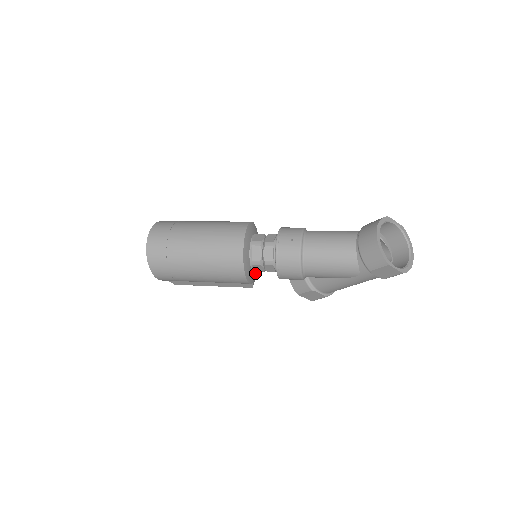
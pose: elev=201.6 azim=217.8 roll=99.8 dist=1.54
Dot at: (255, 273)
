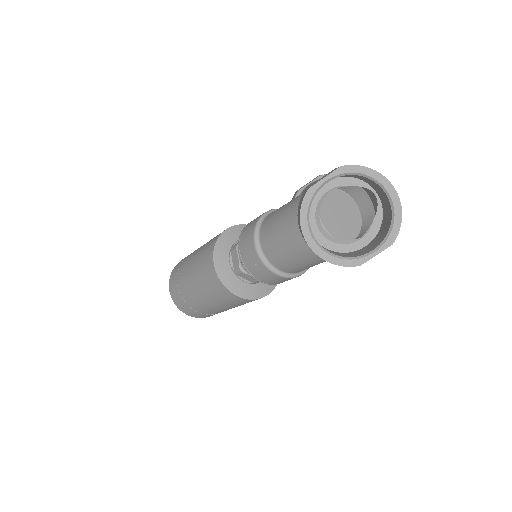
Dot at: occluded
